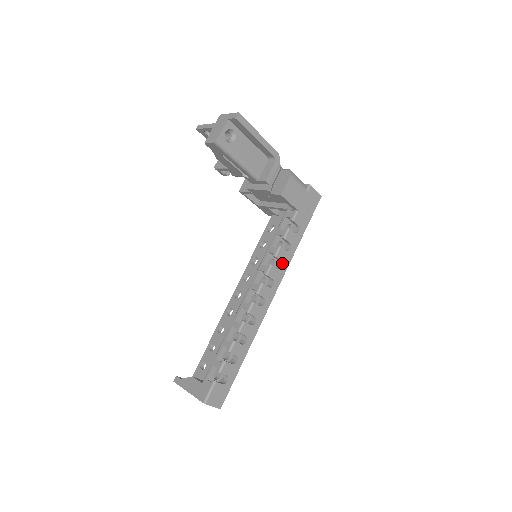
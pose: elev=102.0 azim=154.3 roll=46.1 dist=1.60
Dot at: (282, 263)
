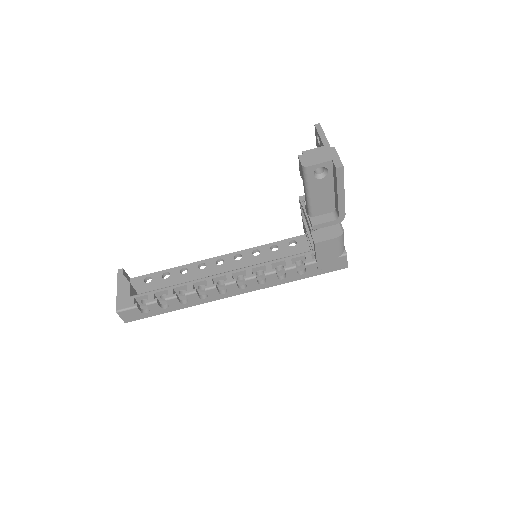
Dot at: (266, 282)
